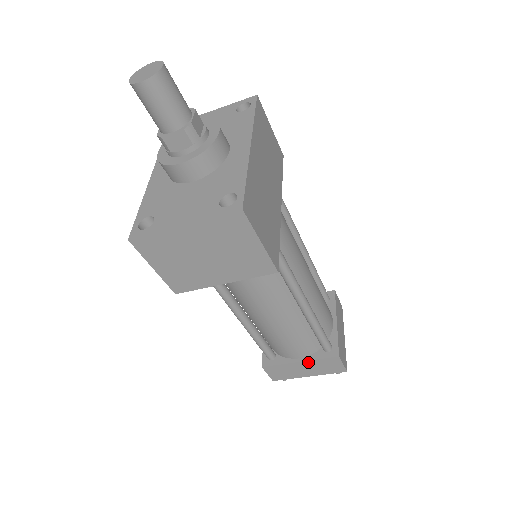
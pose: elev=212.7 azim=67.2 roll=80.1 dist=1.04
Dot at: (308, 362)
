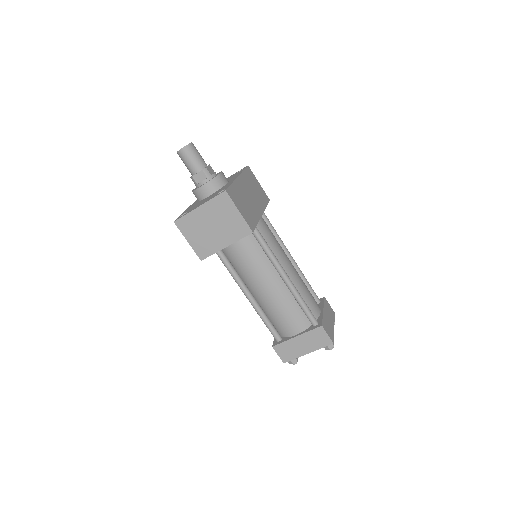
Dot at: (303, 336)
